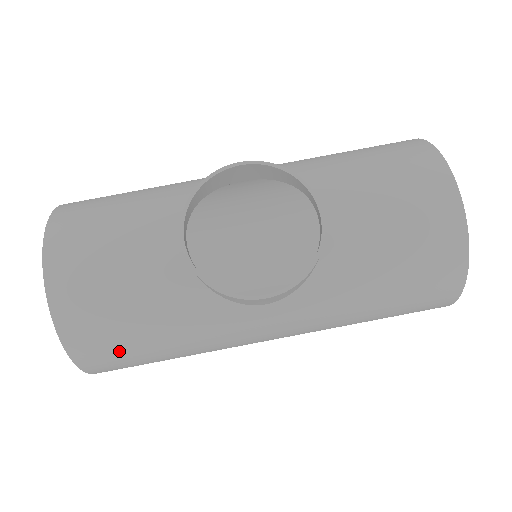
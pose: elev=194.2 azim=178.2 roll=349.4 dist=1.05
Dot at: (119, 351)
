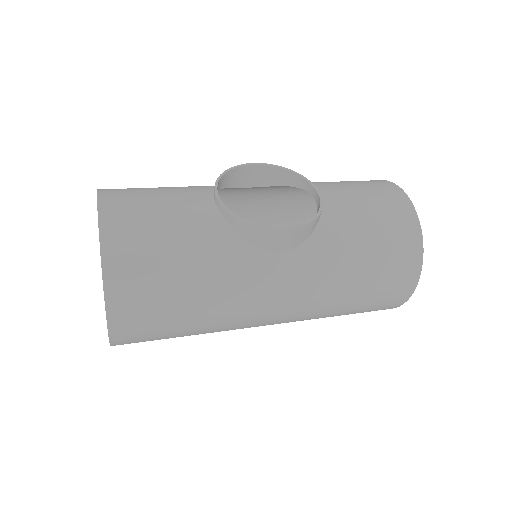
Dot at: (150, 286)
